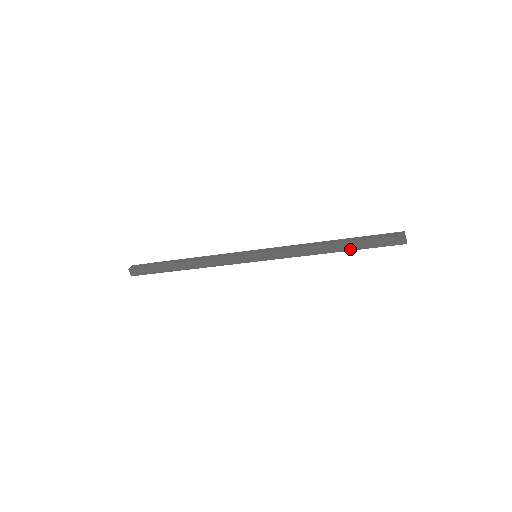
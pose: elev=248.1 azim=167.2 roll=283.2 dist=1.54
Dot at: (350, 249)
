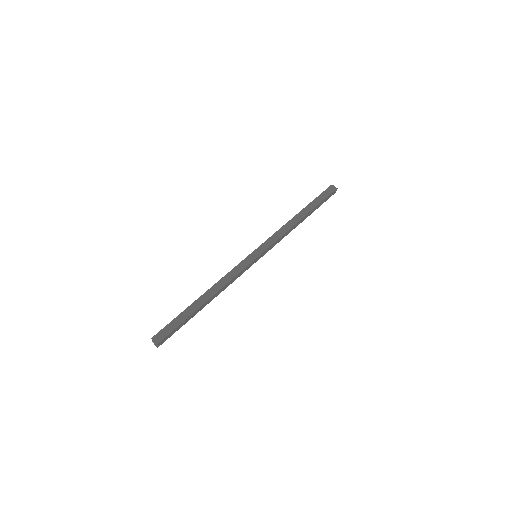
Dot at: (311, 210)
